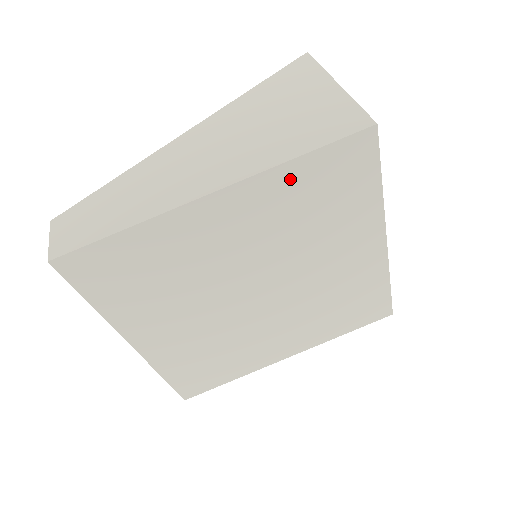
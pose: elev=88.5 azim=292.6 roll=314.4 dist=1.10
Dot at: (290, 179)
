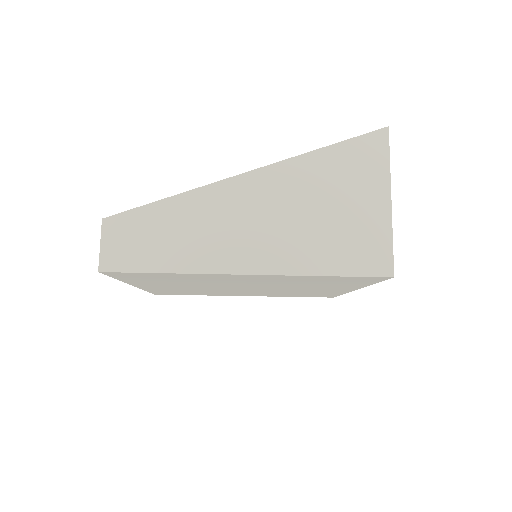
Dot at: (310, 278)
